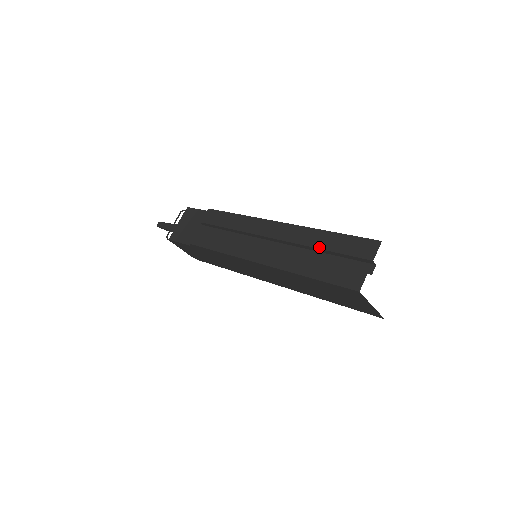
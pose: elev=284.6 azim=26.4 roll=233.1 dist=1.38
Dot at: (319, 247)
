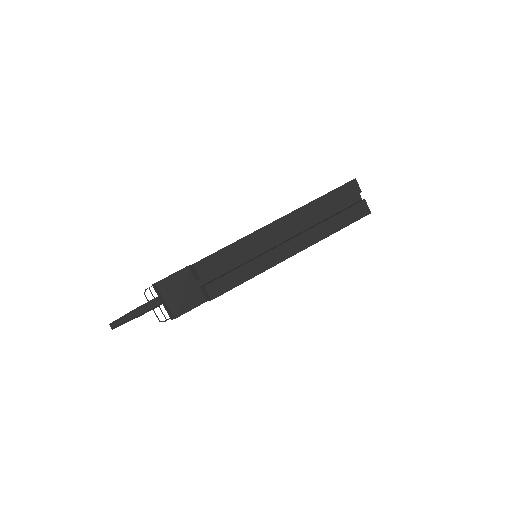
Dot at: (324, 211)
